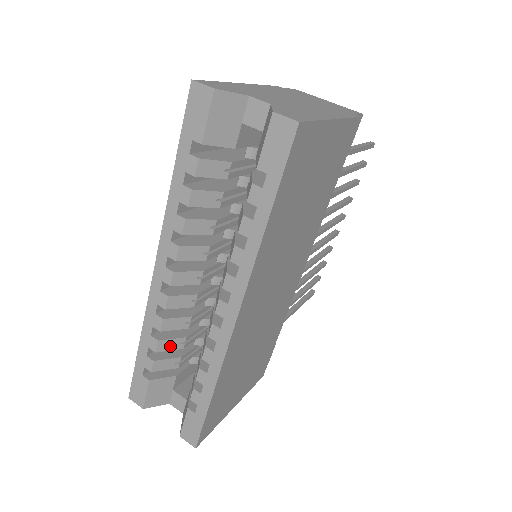
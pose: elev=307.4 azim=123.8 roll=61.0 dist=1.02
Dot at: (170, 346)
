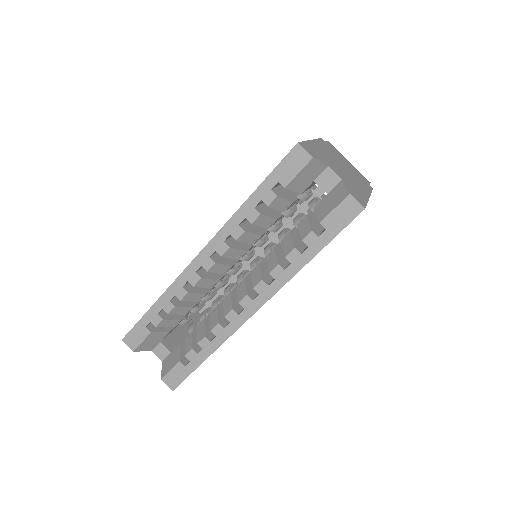
Dot at: (179, 311)
